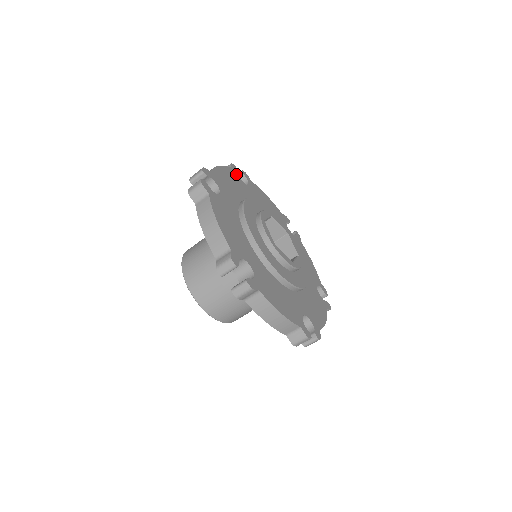
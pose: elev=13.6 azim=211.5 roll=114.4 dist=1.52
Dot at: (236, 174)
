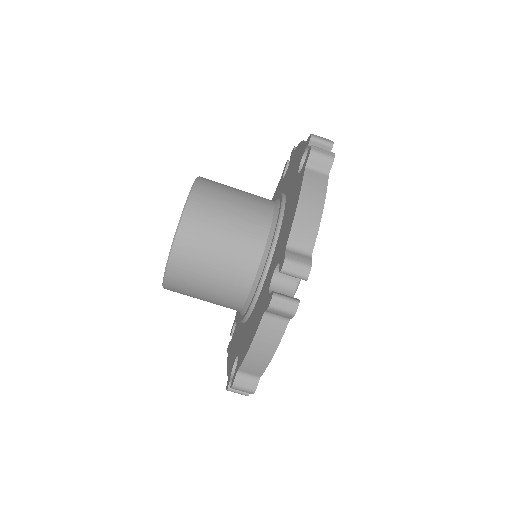
Dot at: occluded
